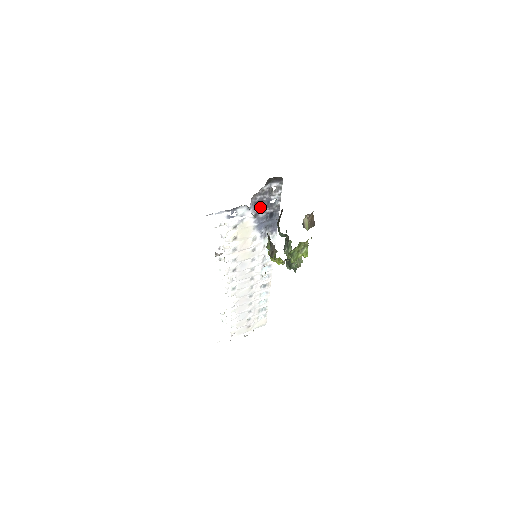
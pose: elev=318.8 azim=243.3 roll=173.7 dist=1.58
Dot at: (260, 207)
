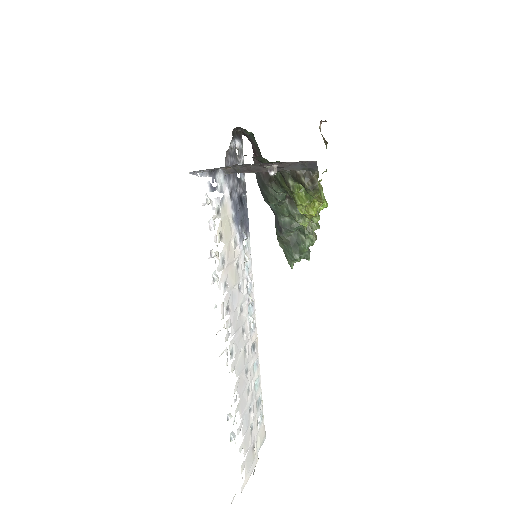
Dot at: (232, 180)
